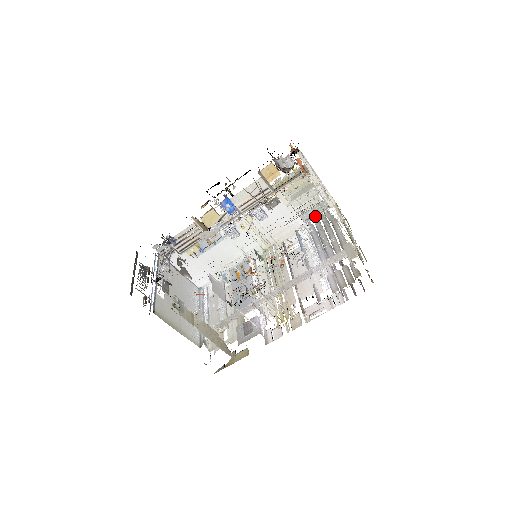
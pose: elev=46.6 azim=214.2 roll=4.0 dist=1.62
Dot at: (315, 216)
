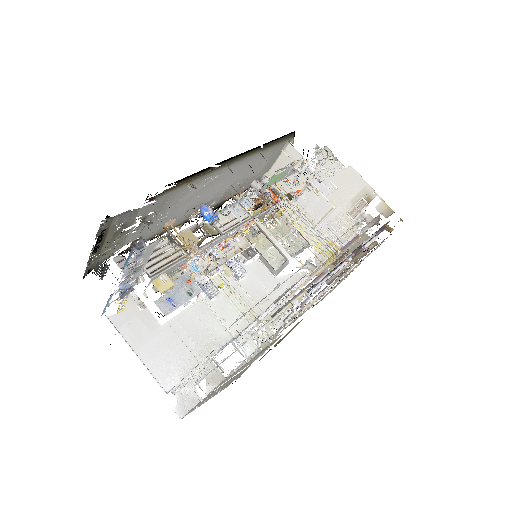
Dot at: (299, 252)
